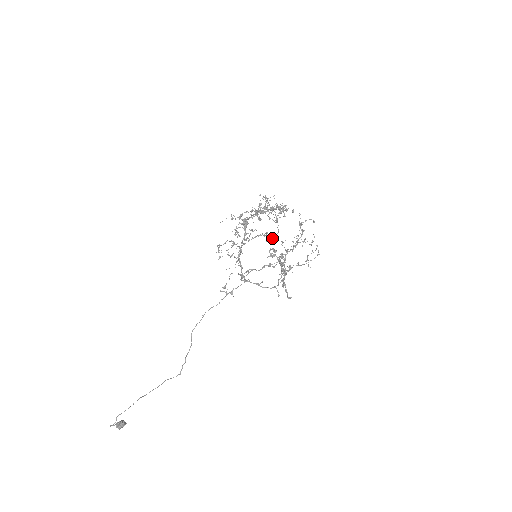
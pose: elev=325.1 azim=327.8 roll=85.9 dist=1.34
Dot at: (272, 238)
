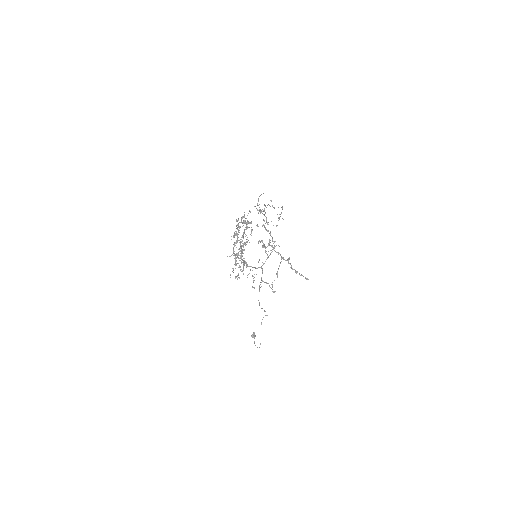
Dot at: (251, 233)
